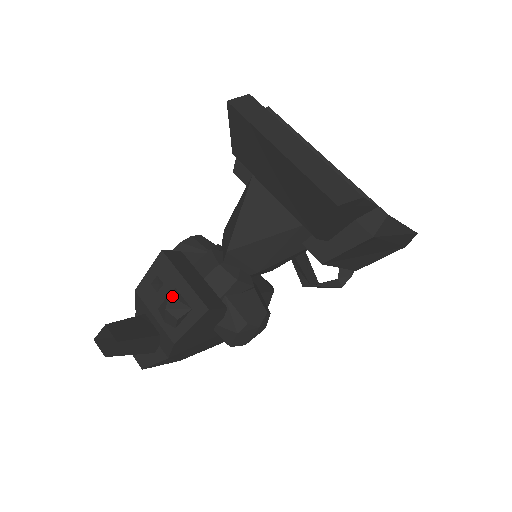
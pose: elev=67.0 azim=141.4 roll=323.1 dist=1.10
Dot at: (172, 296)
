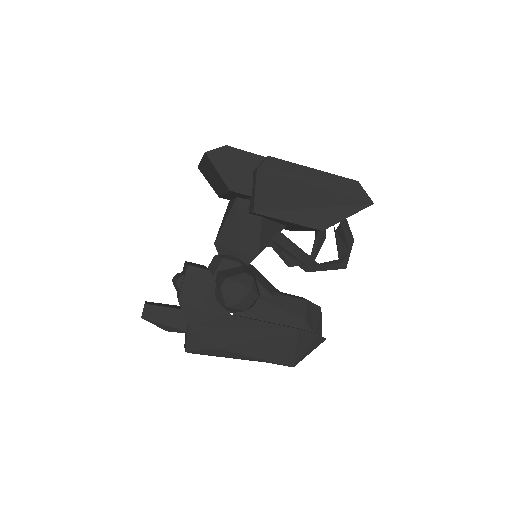
Dot at: (178, 273)
